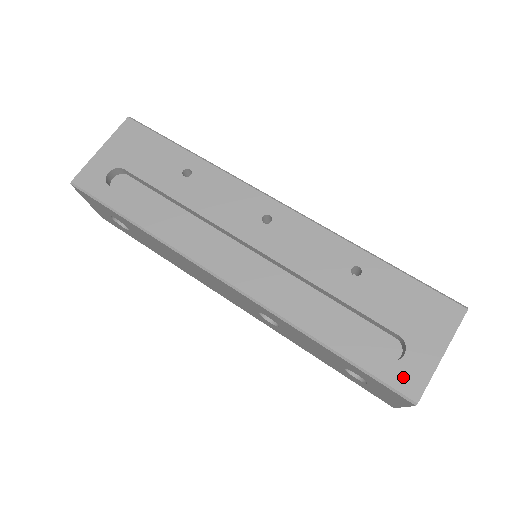
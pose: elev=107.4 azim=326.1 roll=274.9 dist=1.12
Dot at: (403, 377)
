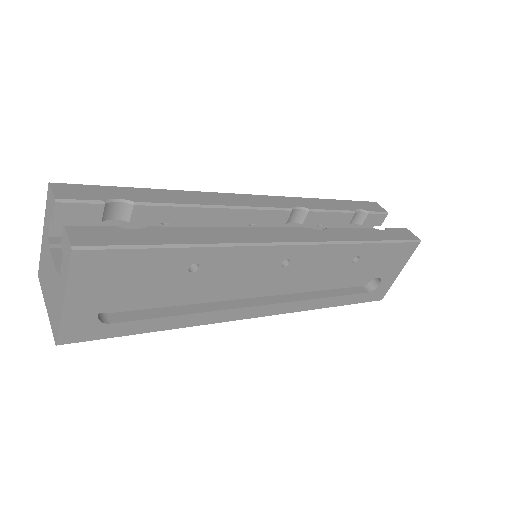
Dot at: (377, 295)
